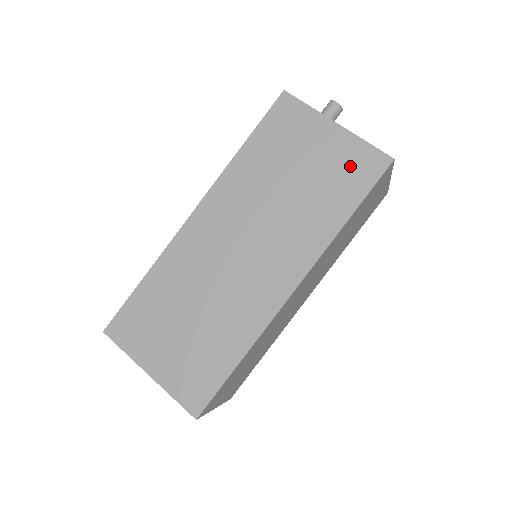
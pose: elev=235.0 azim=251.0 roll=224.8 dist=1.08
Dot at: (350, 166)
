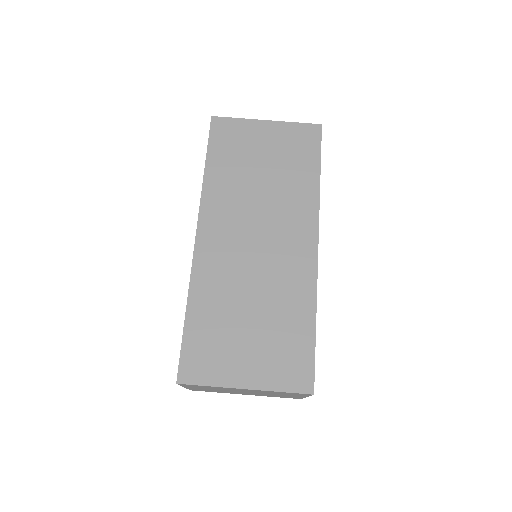
Dot at: (296, 142)
